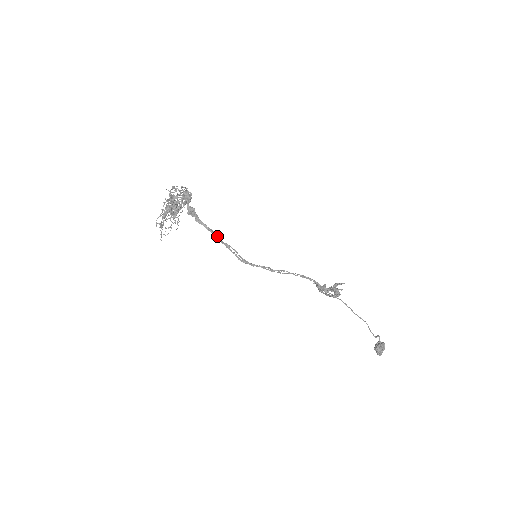
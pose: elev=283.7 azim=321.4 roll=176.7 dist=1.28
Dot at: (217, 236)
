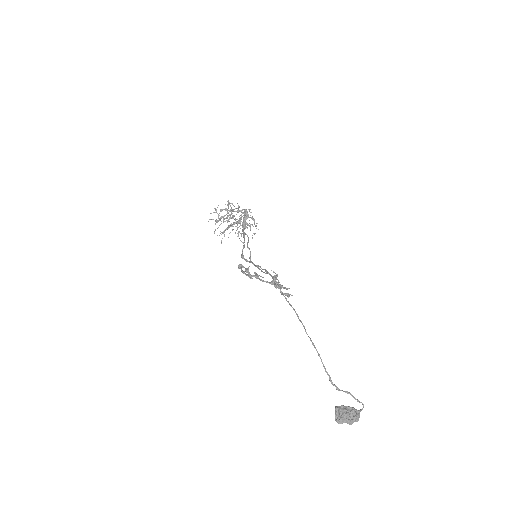
Dot at: (244, 240)
